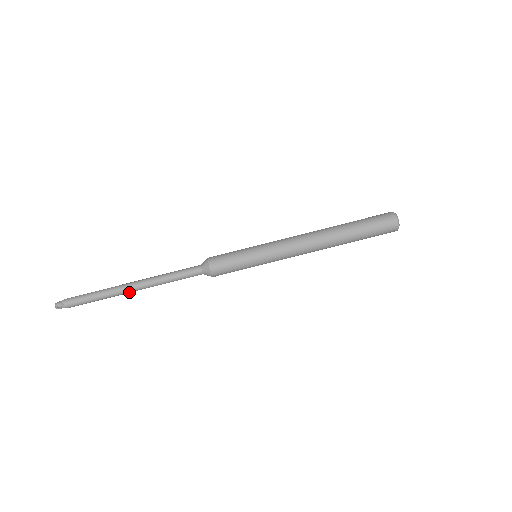
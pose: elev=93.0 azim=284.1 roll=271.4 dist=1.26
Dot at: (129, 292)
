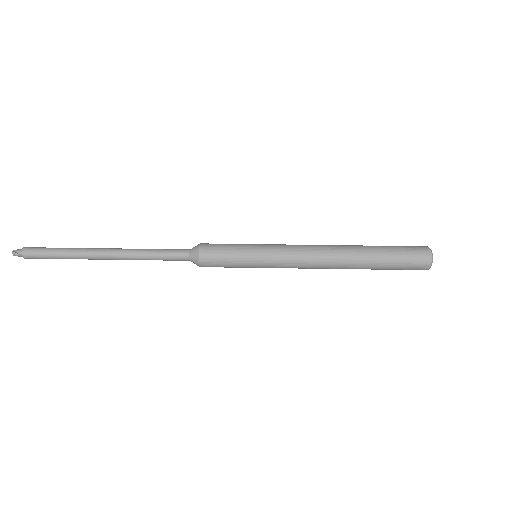
Dot at: (99, 257)
